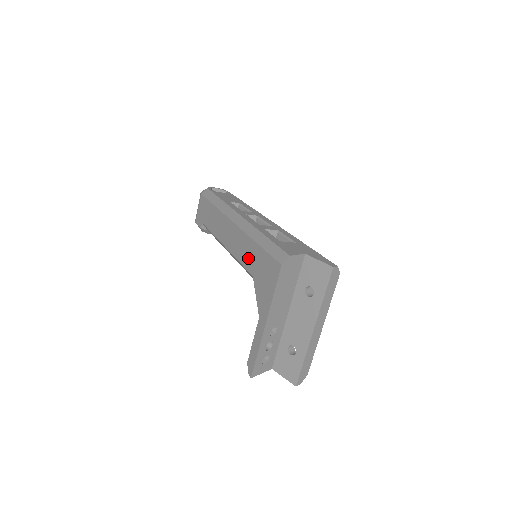
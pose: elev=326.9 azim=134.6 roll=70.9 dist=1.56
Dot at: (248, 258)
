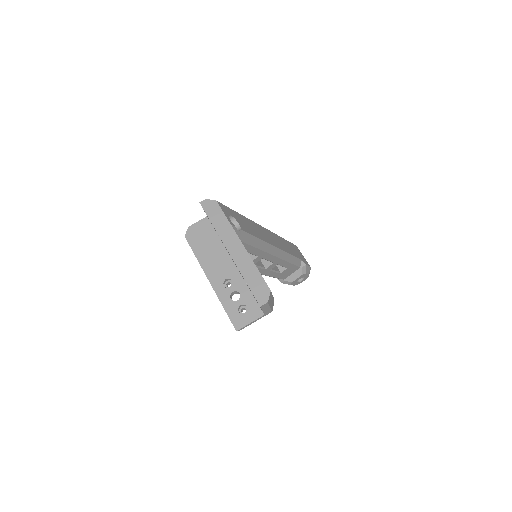
Dot at: occluded
